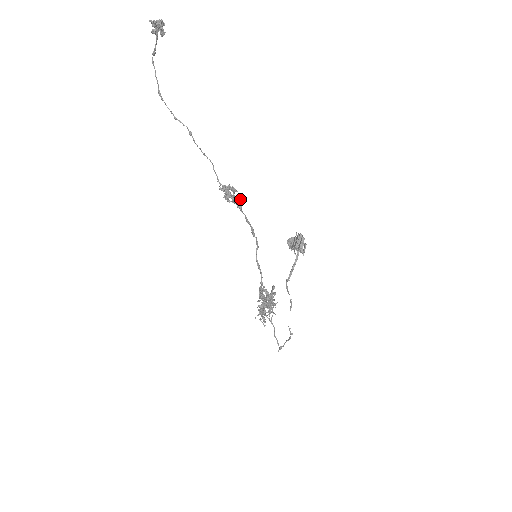
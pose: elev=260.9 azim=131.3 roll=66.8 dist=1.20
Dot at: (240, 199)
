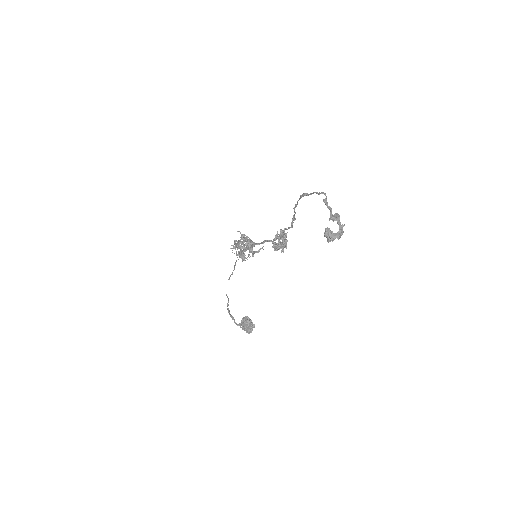
Dot at: occluded
